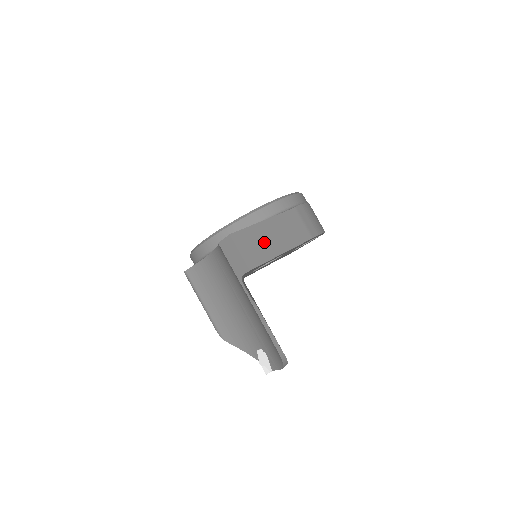
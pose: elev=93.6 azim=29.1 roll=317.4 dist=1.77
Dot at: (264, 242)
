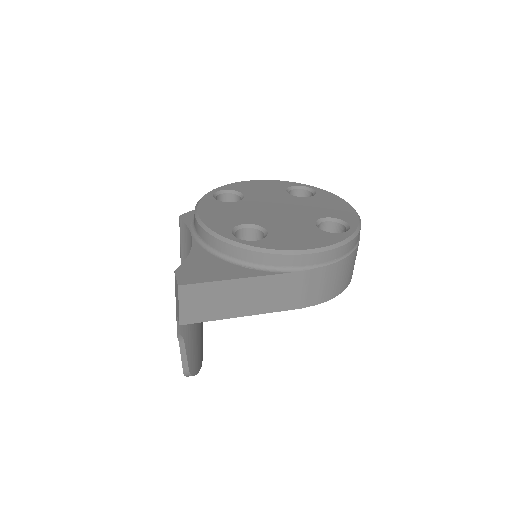
Dot at: (223, 301)
